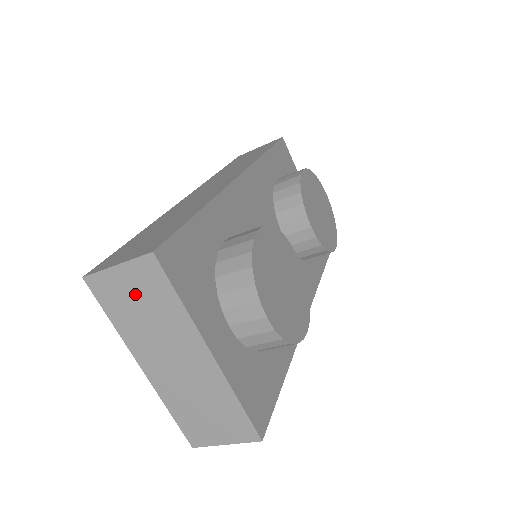
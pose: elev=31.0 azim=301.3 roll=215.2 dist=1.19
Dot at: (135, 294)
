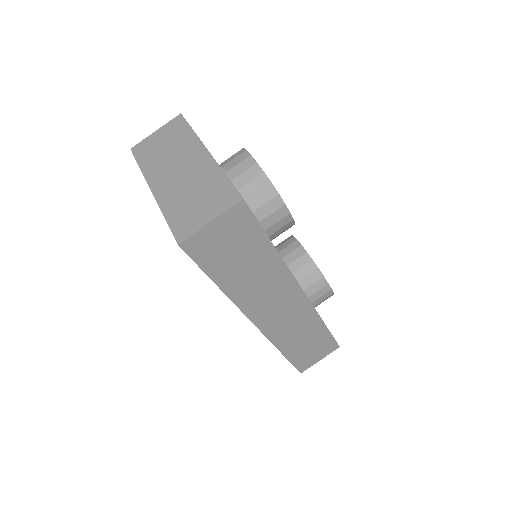
Dot at: (163, 141)
